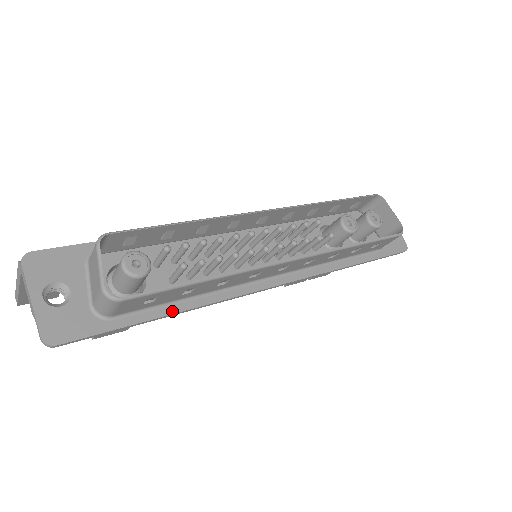
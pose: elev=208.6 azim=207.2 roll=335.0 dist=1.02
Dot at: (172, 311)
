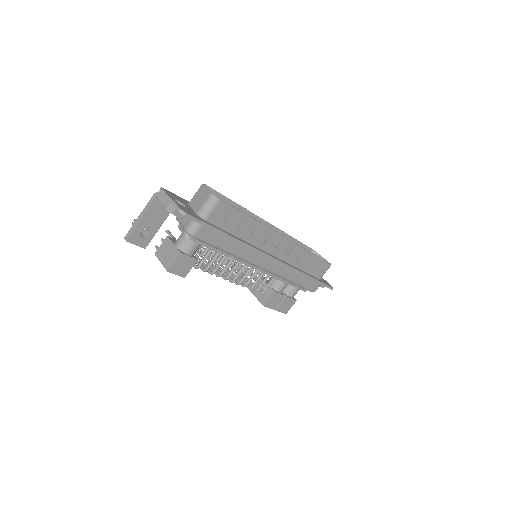
Dot at: (231, 235)
